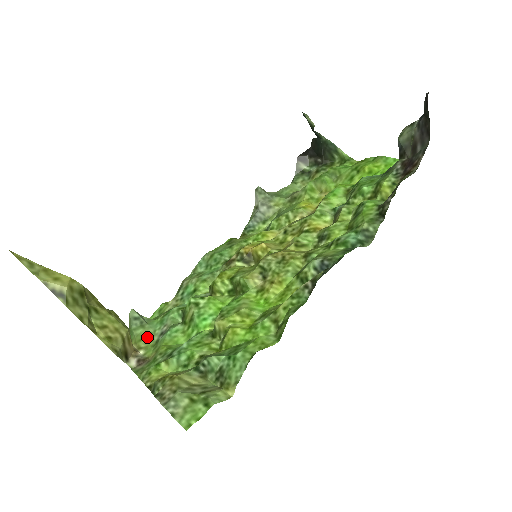
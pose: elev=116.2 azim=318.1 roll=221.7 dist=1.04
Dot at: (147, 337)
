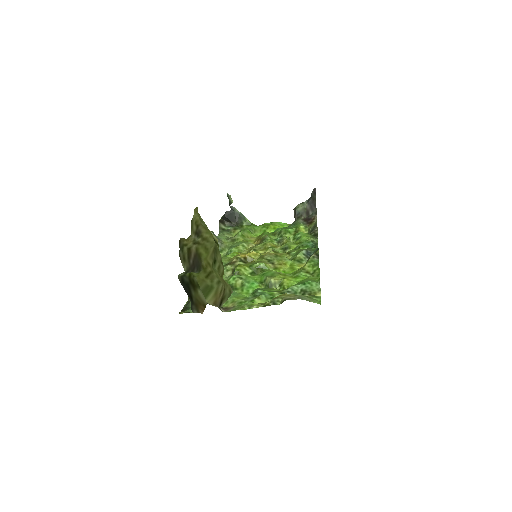
Dot at: occluded
